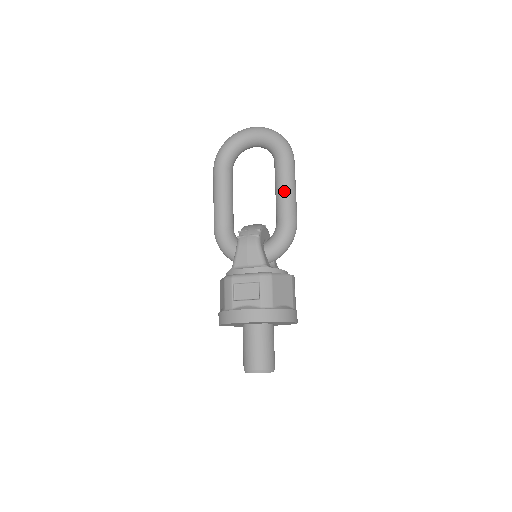
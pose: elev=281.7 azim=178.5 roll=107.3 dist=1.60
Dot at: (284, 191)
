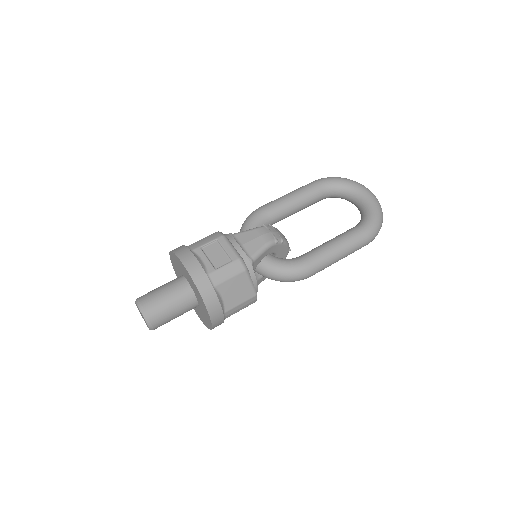
Dot at: (333, 246)
